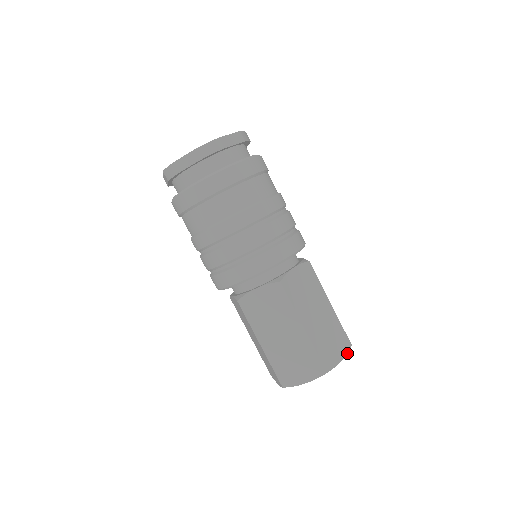
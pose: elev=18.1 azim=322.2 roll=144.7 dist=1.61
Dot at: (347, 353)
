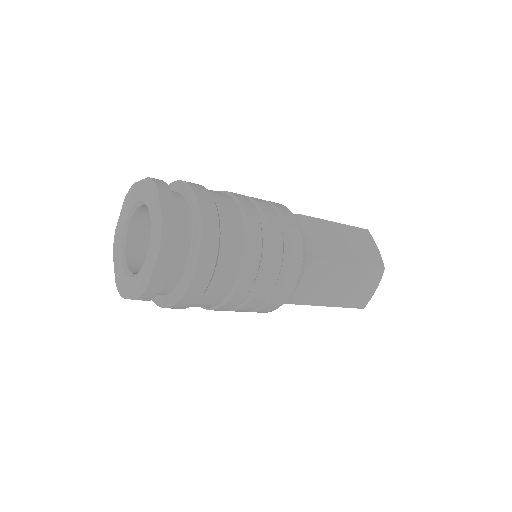
Dot at: occluded
